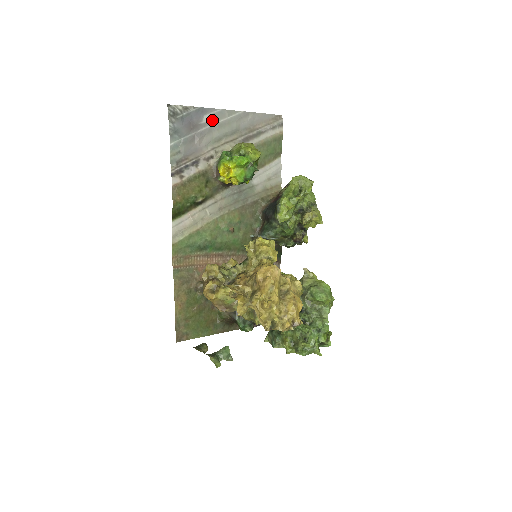
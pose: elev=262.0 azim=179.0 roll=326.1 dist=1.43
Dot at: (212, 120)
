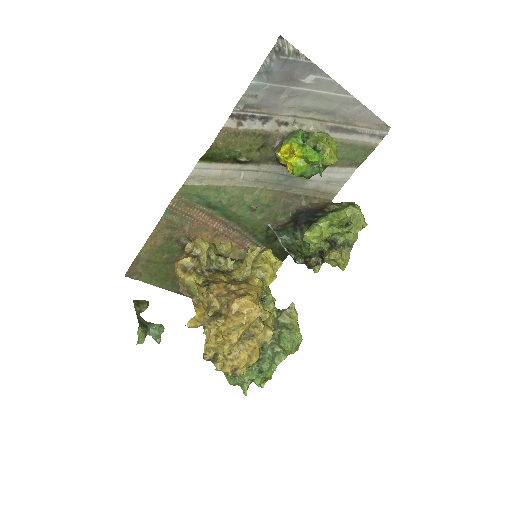
Dot at: (315, 85)
